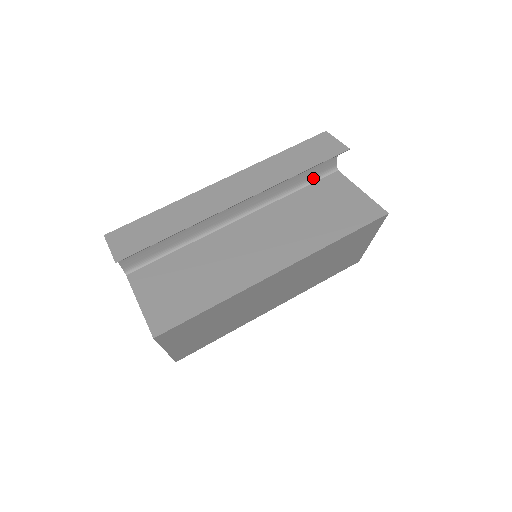
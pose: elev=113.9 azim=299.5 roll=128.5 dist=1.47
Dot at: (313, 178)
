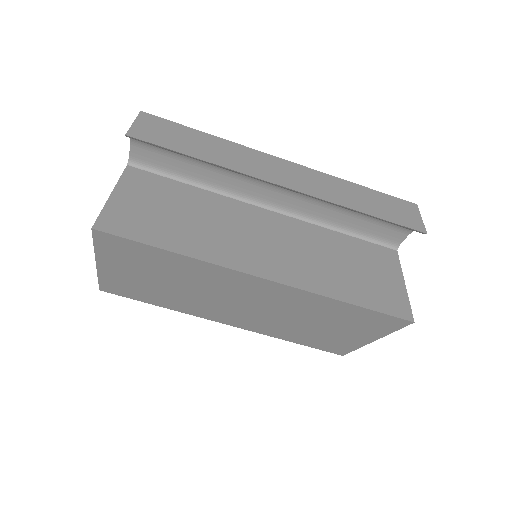
Dot at: (369, 236)
